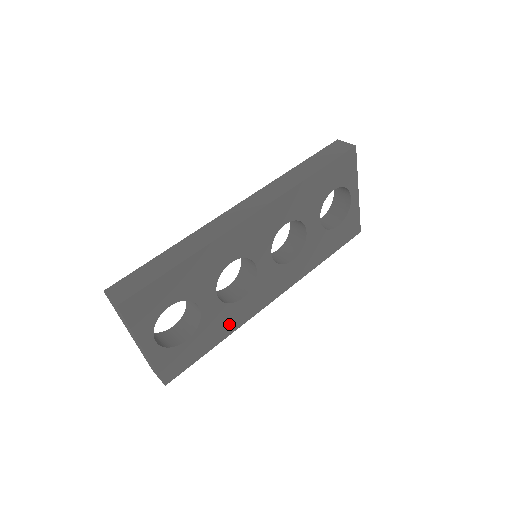
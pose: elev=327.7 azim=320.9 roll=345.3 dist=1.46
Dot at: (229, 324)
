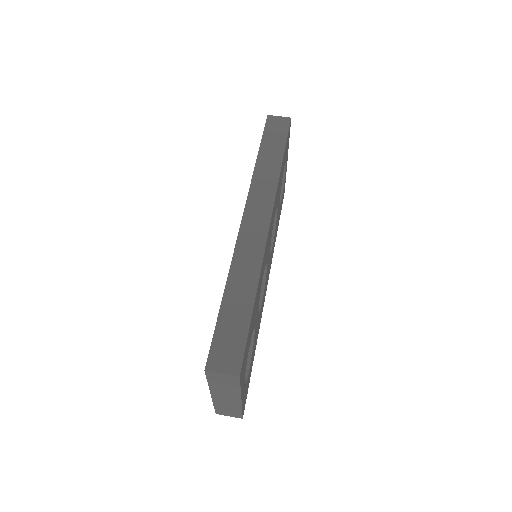
Dot at: (258, 330)
